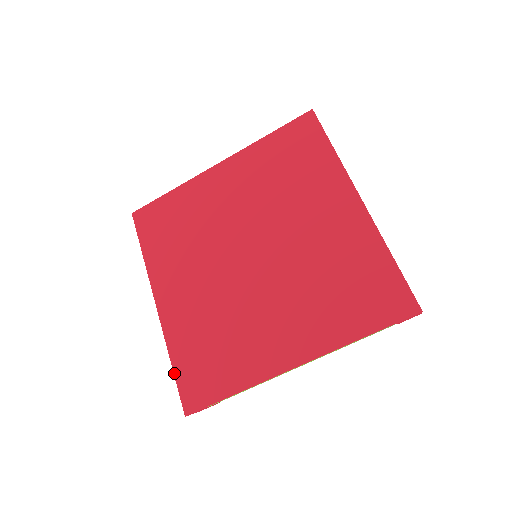
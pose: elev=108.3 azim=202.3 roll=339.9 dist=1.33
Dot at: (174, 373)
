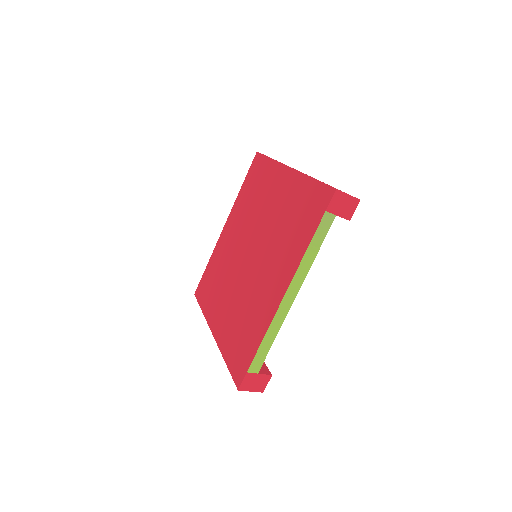
Dot at: (227, 367)
